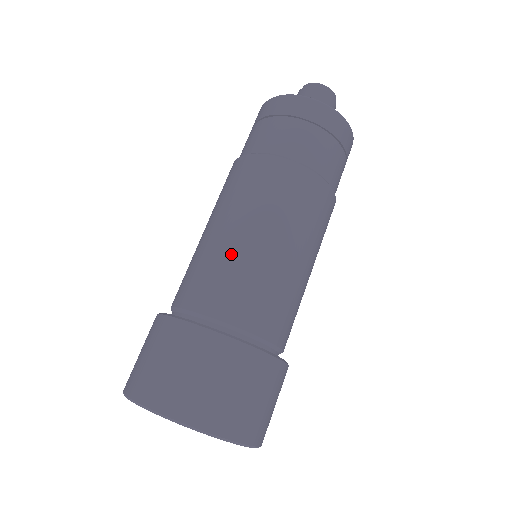
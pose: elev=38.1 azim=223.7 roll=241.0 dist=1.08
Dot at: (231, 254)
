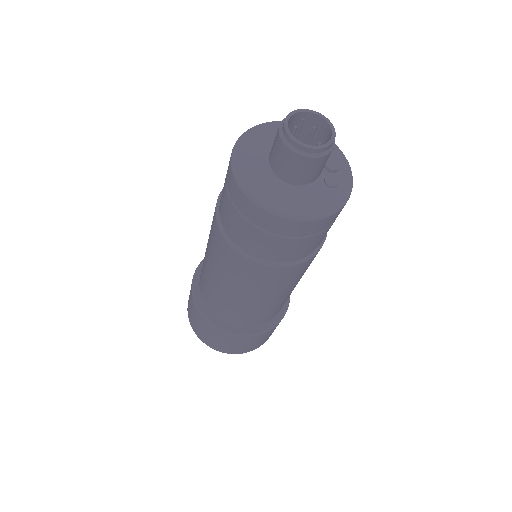
Dot at: (214, 290)
